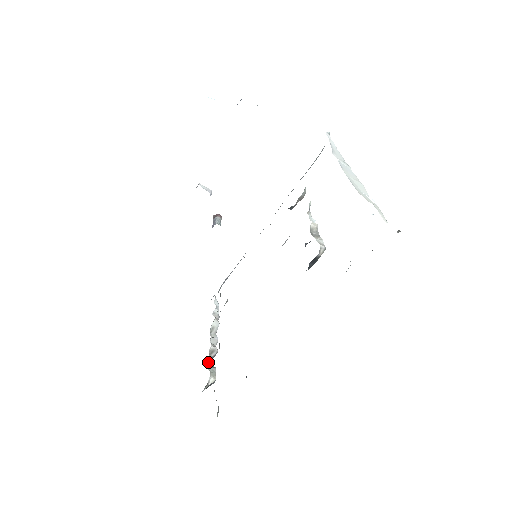
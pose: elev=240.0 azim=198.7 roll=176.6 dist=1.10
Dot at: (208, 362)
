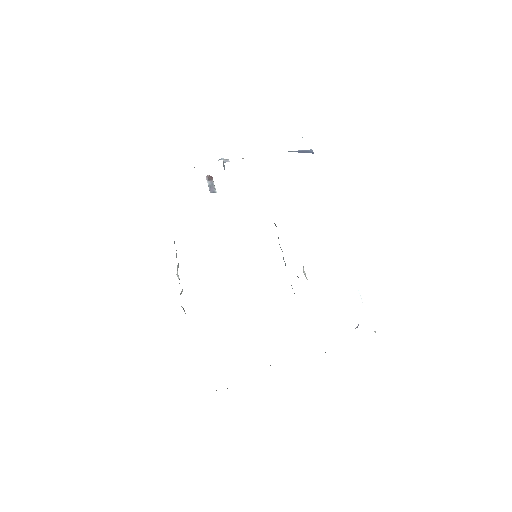
Dot at: occluded
